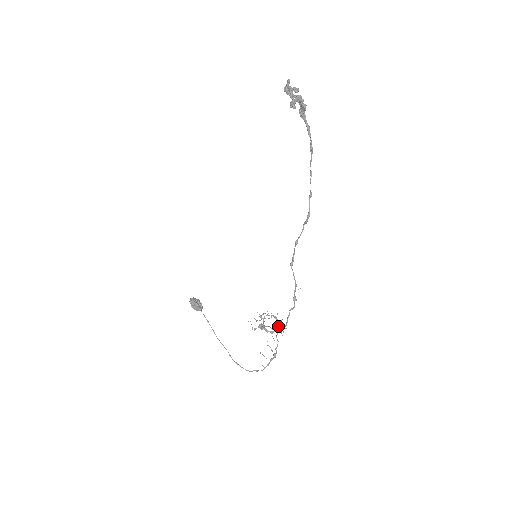
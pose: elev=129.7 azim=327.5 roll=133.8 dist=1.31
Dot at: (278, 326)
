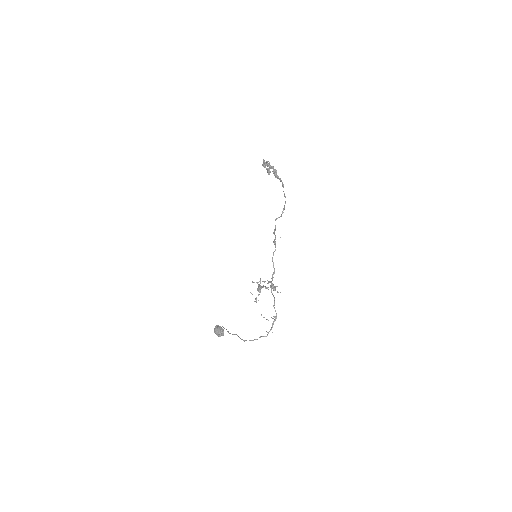
Dot at: (274, 288)
